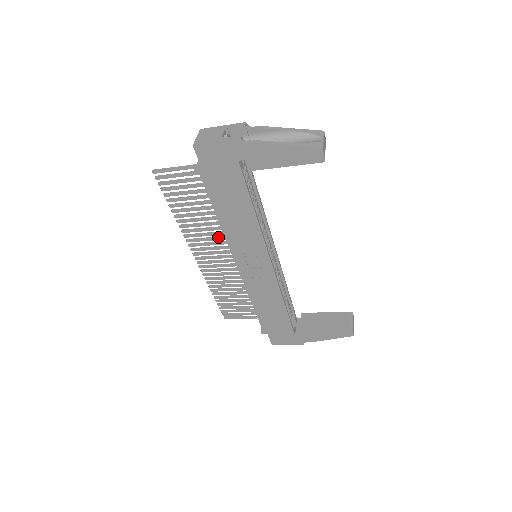
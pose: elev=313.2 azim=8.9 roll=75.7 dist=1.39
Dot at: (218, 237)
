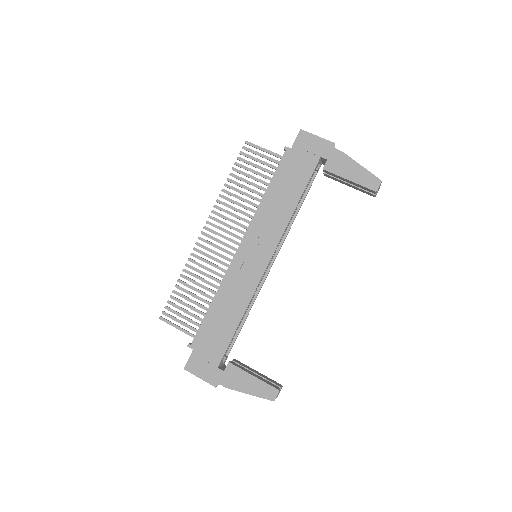
Dot at: (240, 223)
